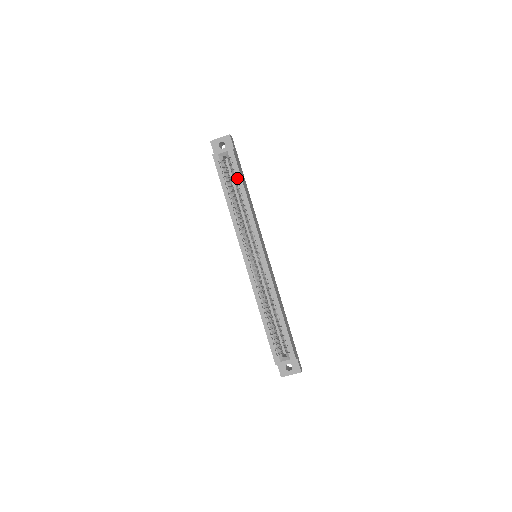
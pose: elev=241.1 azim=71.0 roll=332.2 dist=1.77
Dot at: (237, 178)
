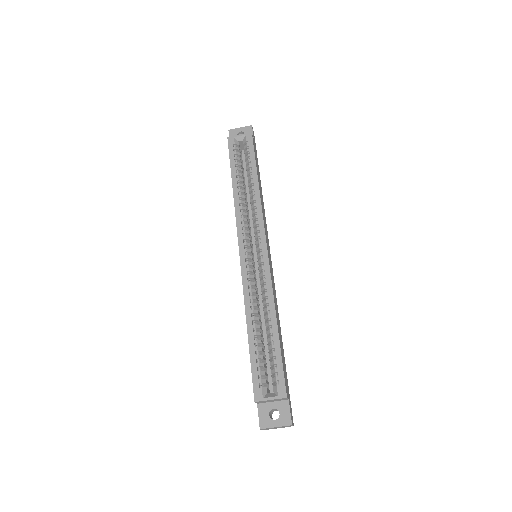
Dot at: (250, 162)
